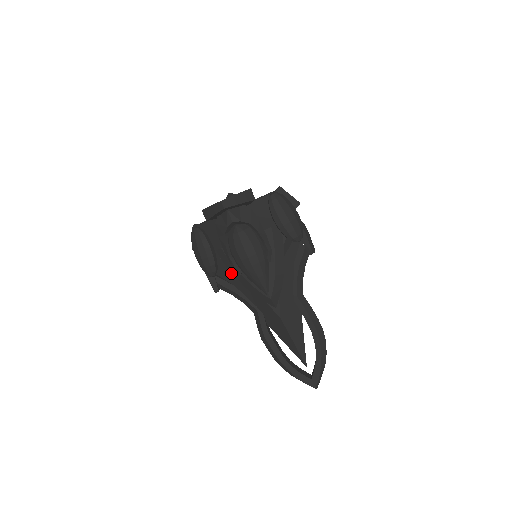
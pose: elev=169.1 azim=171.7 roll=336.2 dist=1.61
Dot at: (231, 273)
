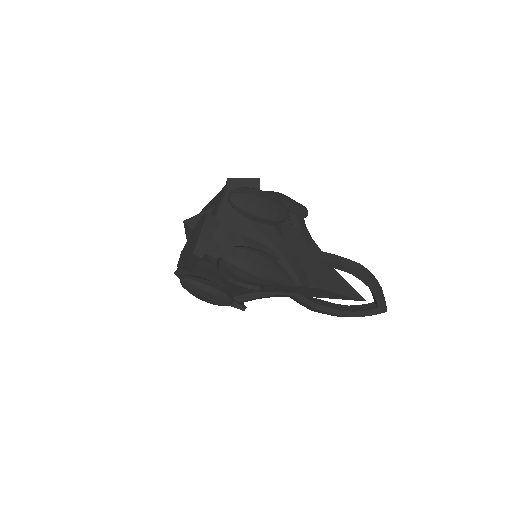
Dot at: occluded
